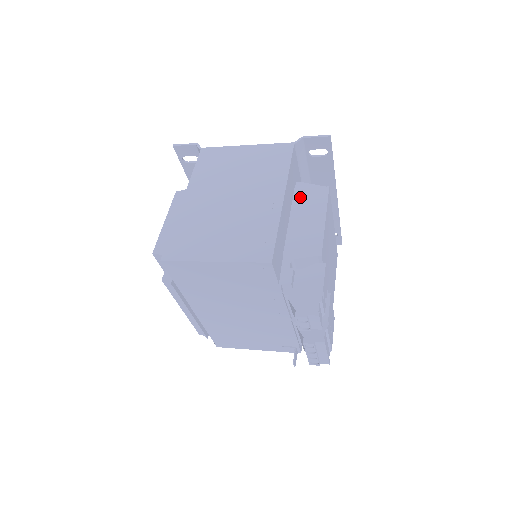
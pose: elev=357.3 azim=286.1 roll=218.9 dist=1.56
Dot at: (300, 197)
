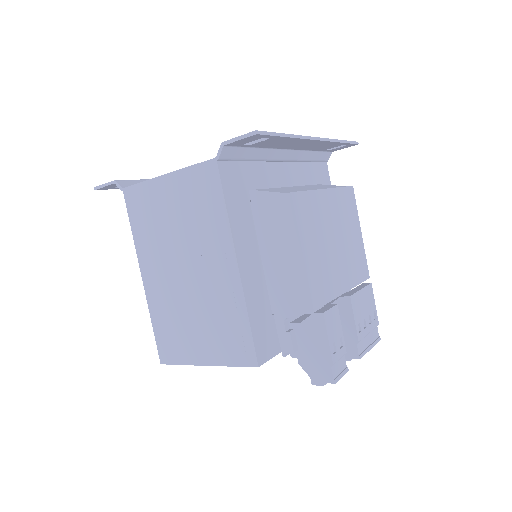
Dot at: (262, 219)
